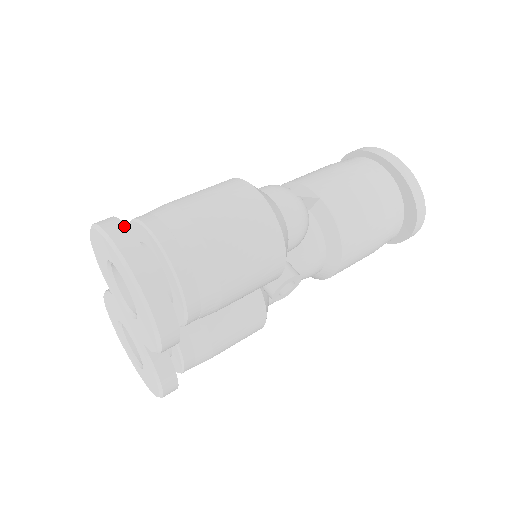
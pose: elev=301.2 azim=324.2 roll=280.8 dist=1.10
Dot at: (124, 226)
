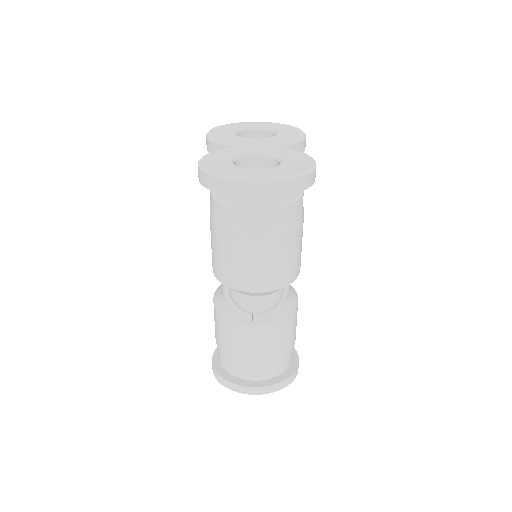
Dot at: occluded
